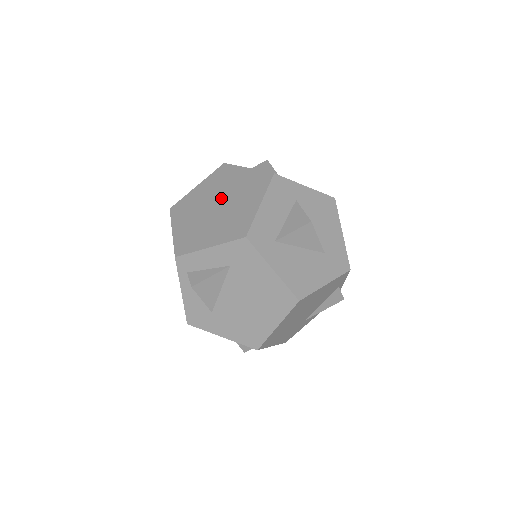
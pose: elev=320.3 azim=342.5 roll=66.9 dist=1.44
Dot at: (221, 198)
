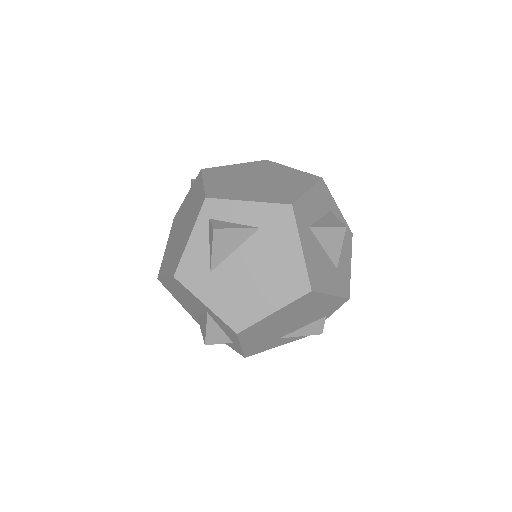
Dot at: (263, 177)
